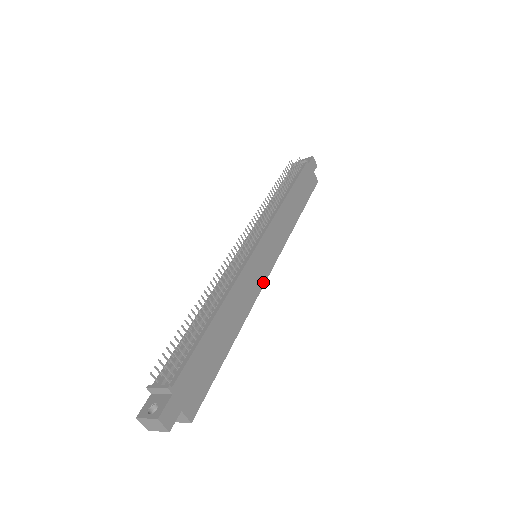
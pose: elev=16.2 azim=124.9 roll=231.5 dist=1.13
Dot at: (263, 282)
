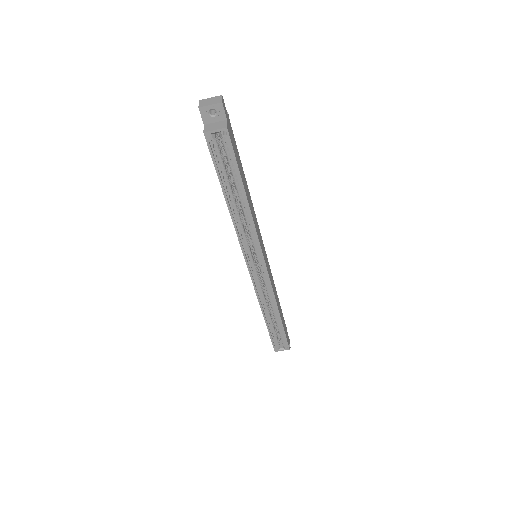
Dot at: (261, 249)
